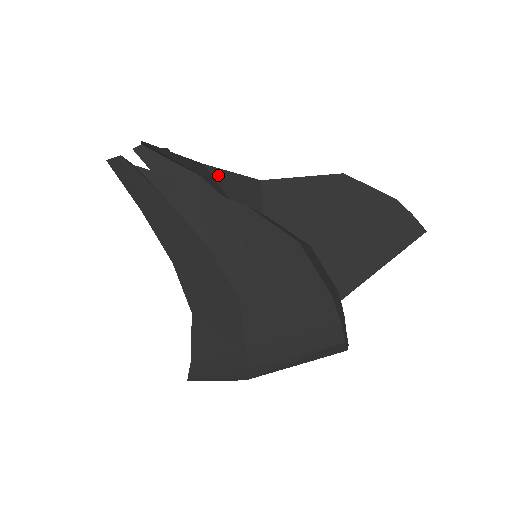
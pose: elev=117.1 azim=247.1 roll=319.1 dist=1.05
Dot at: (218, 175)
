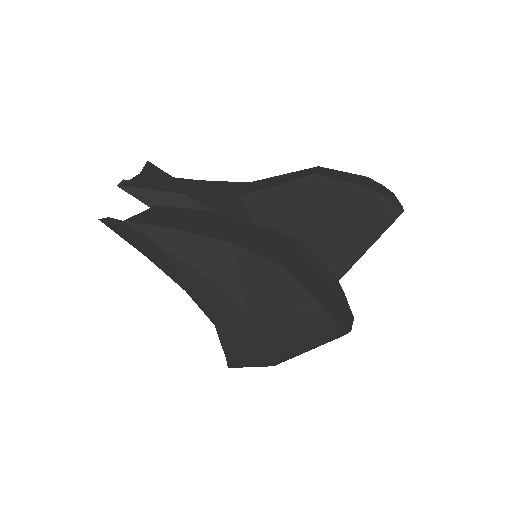
Dot at: (200, 199)
